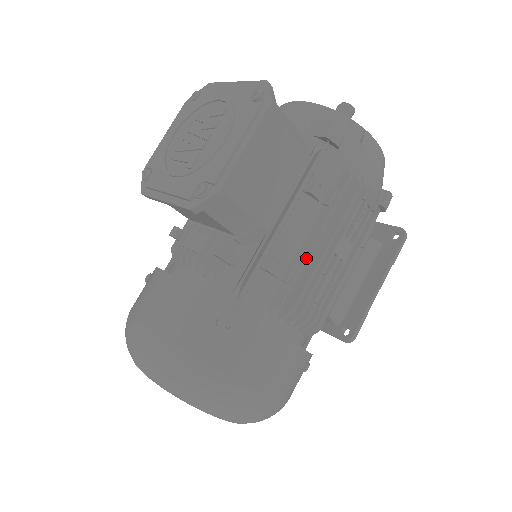
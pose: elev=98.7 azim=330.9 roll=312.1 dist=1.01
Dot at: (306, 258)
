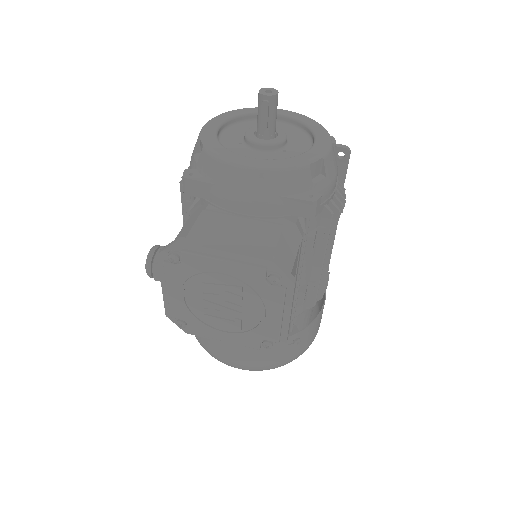
Dot at: (320, 277)
